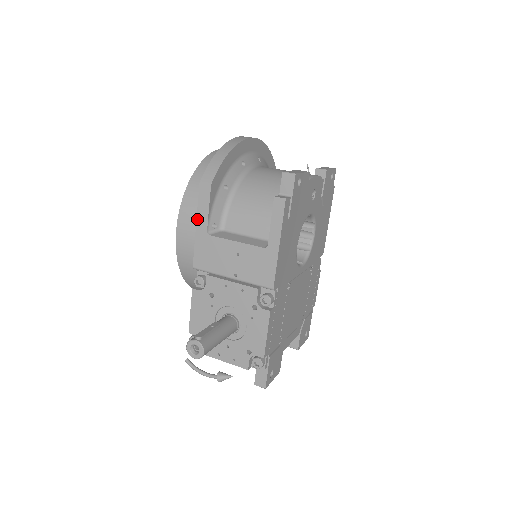
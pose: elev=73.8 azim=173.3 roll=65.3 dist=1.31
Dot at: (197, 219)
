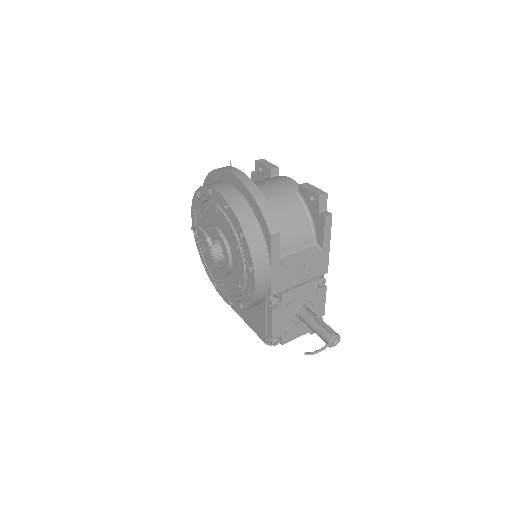
Dot at: (271, 262)
